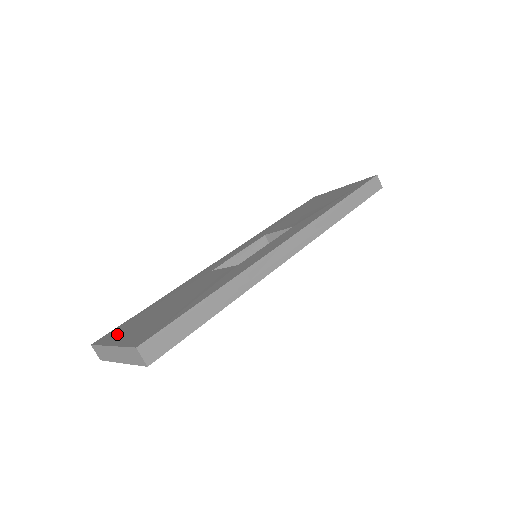
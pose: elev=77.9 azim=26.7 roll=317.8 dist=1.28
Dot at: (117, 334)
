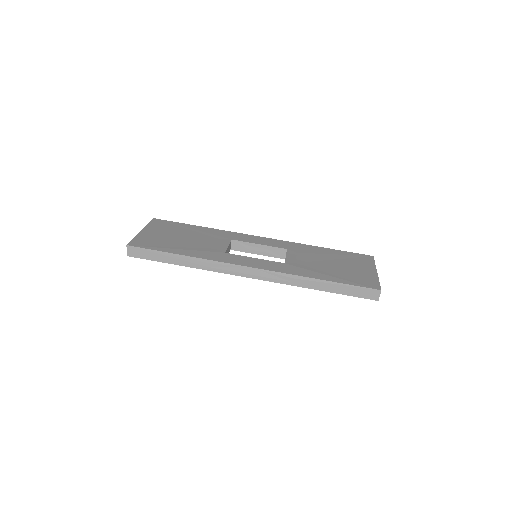
Dot at: (157, 226)
